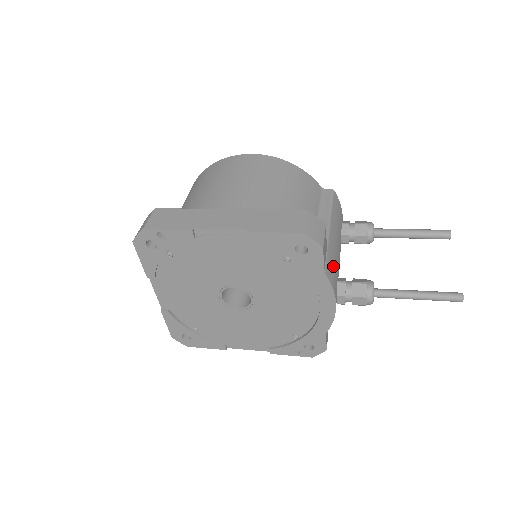
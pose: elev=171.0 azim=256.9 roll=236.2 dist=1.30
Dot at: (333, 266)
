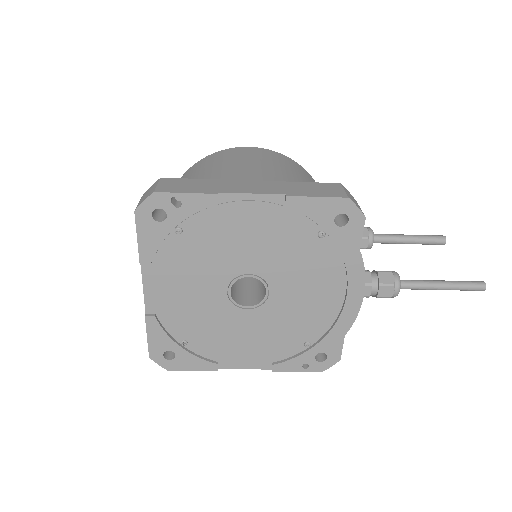
Dot at: occluded
